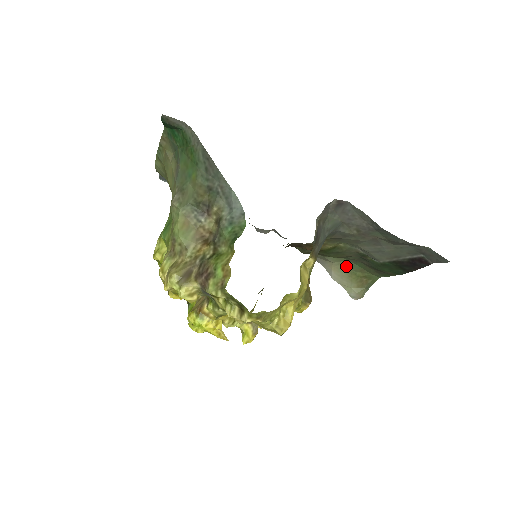
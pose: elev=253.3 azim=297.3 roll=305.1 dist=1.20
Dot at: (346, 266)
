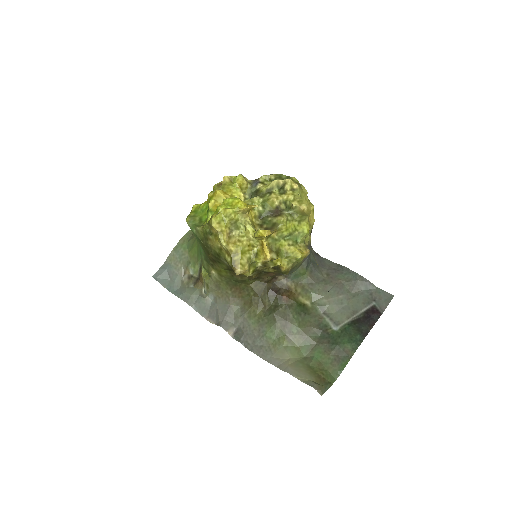
Dot at: (303, 362)
